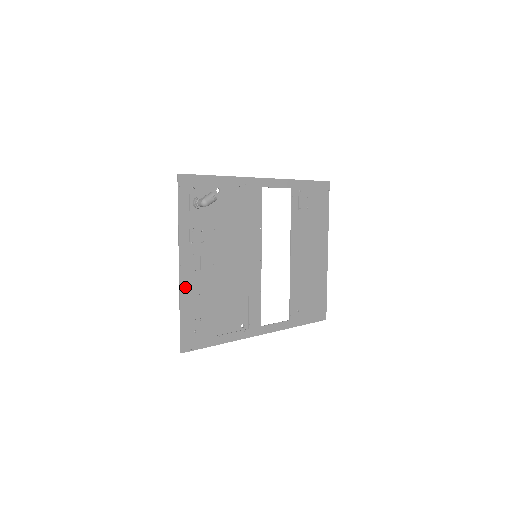
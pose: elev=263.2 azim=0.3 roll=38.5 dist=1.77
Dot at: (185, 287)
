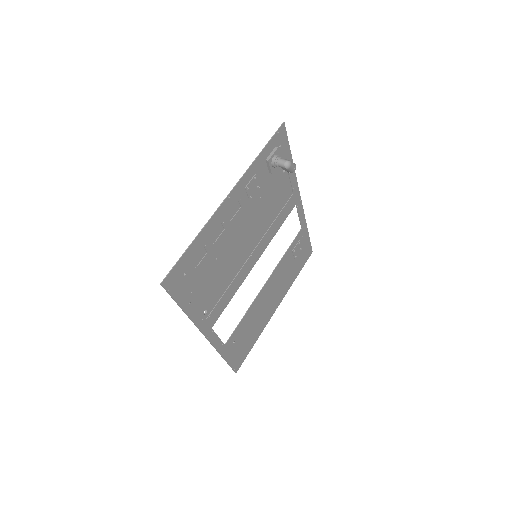
Dot at: (215, 221)
